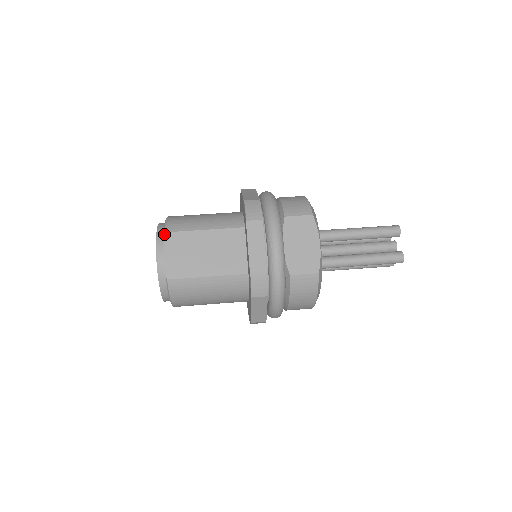
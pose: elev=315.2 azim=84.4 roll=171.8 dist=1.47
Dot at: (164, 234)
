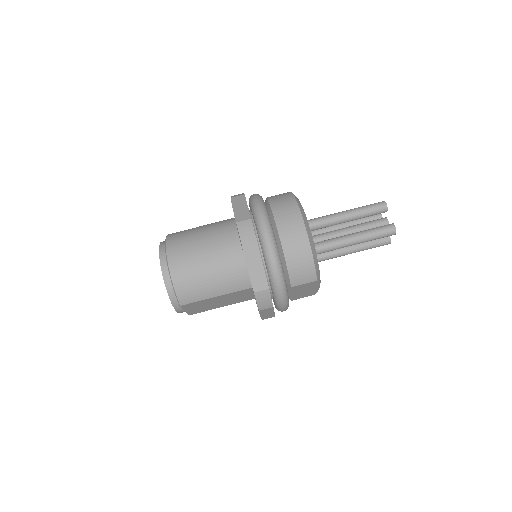
Dot at: (180, 306)
